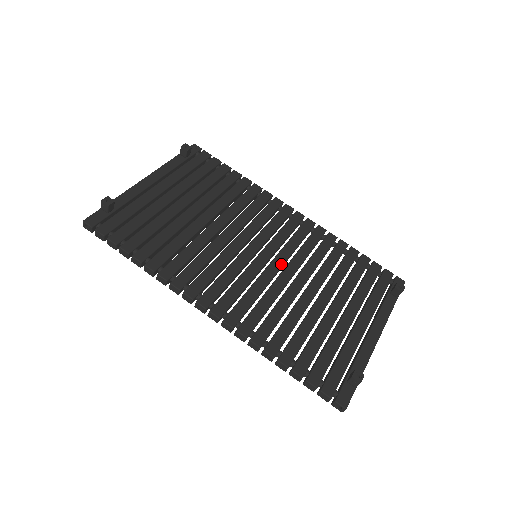
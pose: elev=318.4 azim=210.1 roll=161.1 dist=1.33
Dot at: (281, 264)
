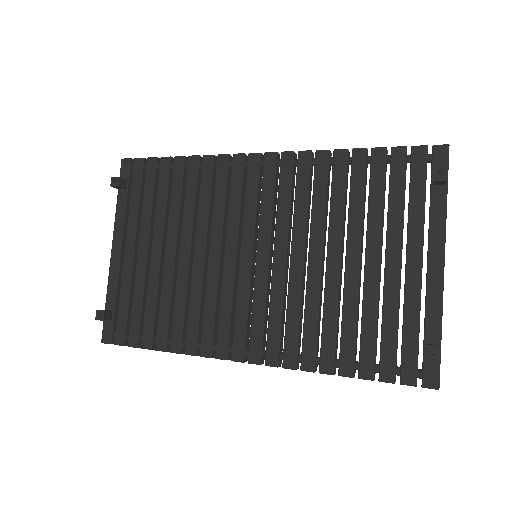
Dot at: (284, 249)
